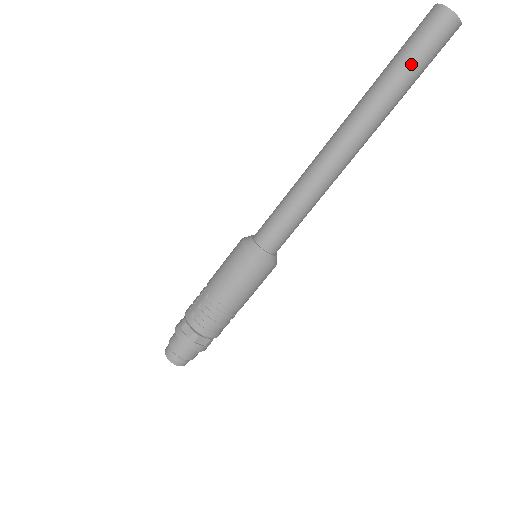
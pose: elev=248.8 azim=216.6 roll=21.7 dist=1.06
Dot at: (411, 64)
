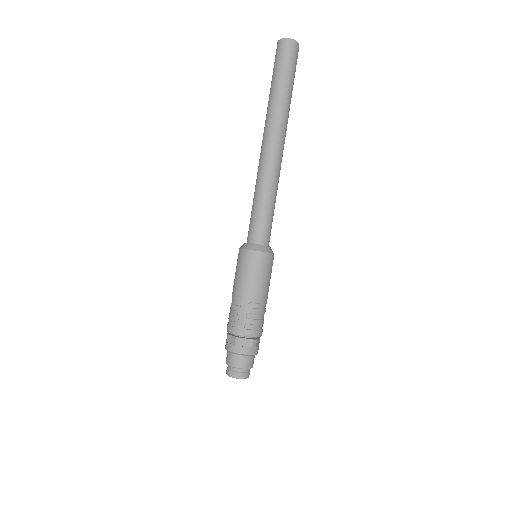
Dot at: (291, 80)
